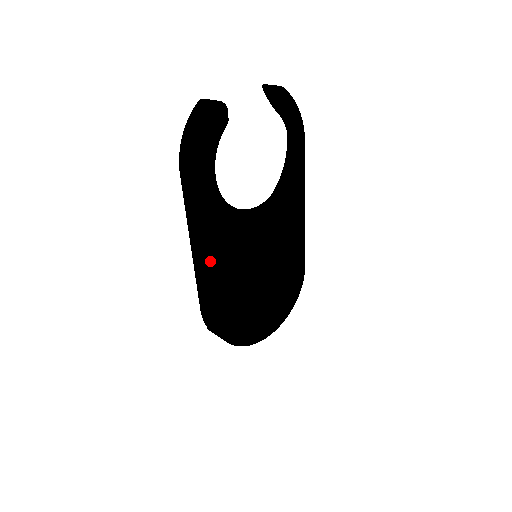
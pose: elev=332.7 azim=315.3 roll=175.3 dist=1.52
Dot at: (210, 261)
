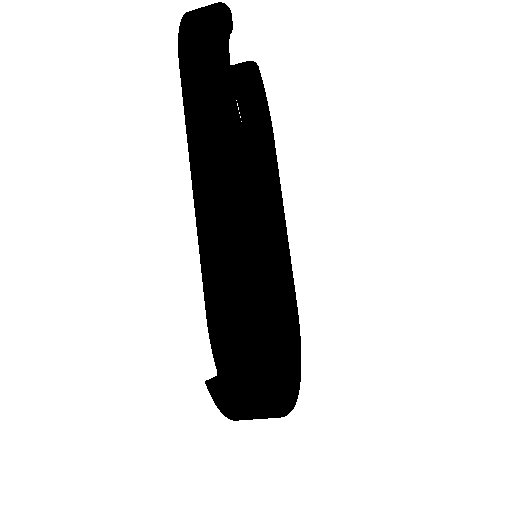
Dot at: (236, 187)
